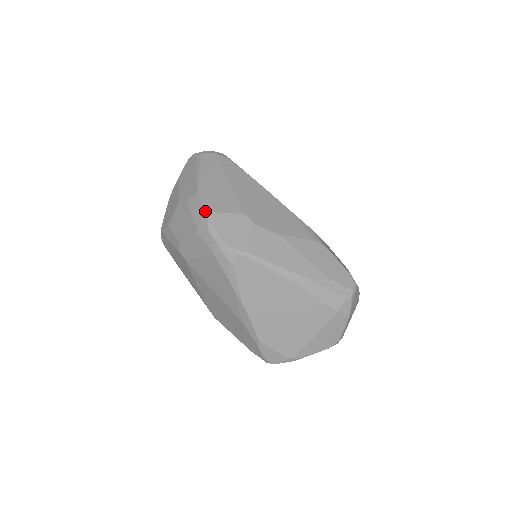
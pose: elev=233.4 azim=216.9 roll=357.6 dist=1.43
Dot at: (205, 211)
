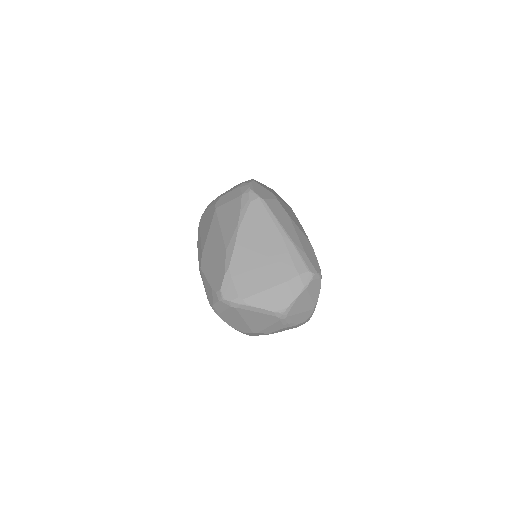
Dot at: (252, 180)
